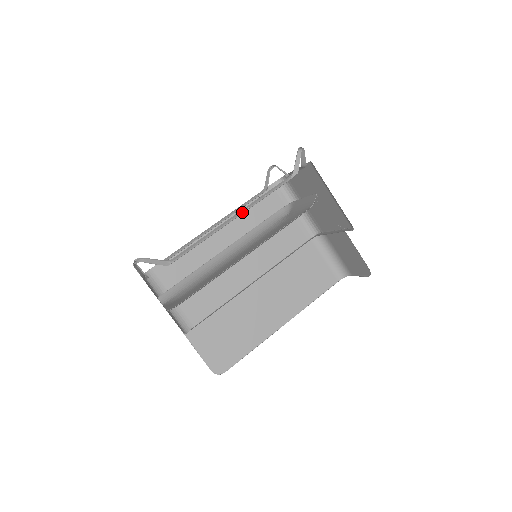
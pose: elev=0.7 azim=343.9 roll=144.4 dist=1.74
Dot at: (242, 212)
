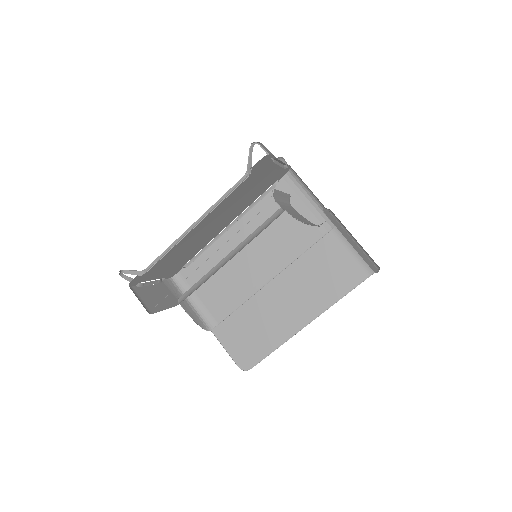
Dot at: (201, 219)
